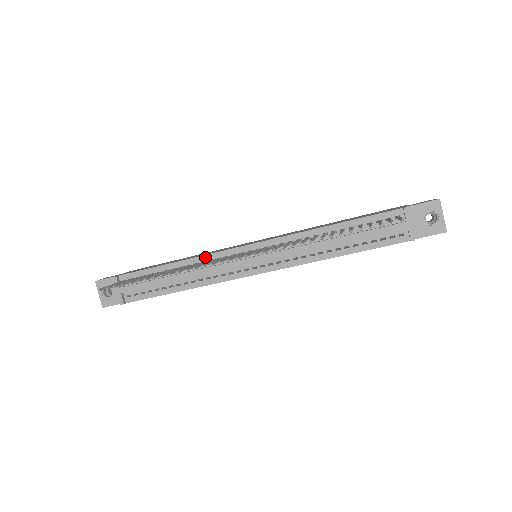
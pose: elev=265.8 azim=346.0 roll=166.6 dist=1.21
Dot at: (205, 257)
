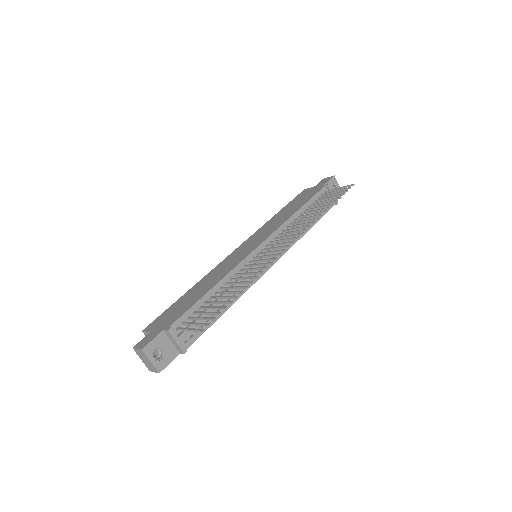
Dot at: (235, 270)
